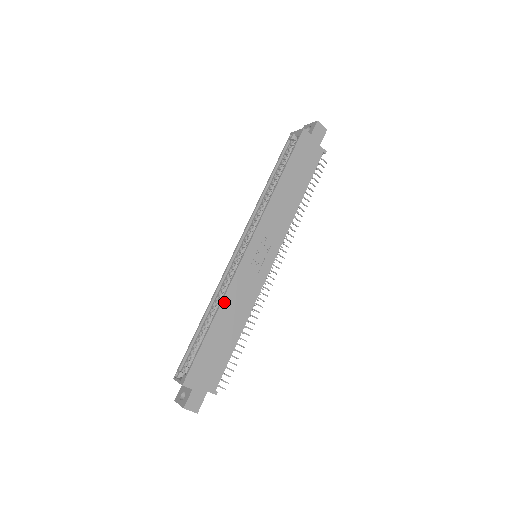
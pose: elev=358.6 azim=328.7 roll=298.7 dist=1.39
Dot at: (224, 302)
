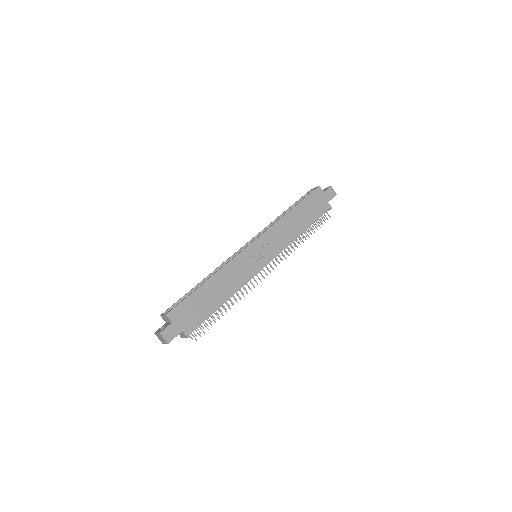
Dot at: (220, 271)
